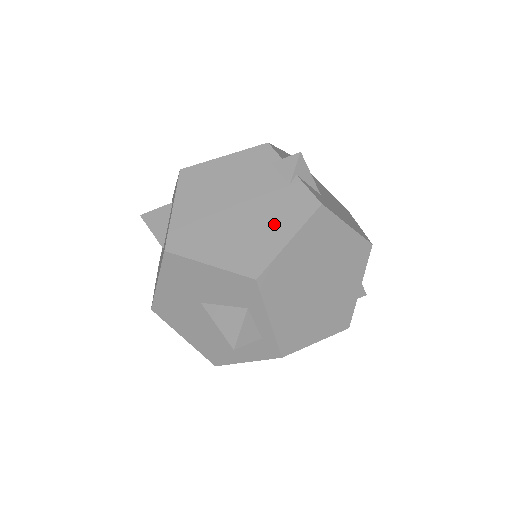
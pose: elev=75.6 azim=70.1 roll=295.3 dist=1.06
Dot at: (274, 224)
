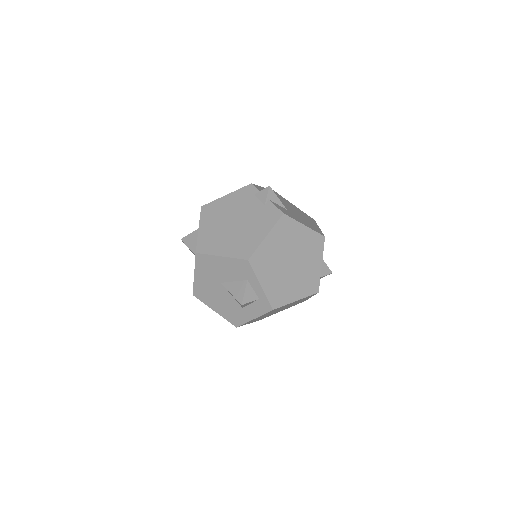
Dot at: (257, 229)
